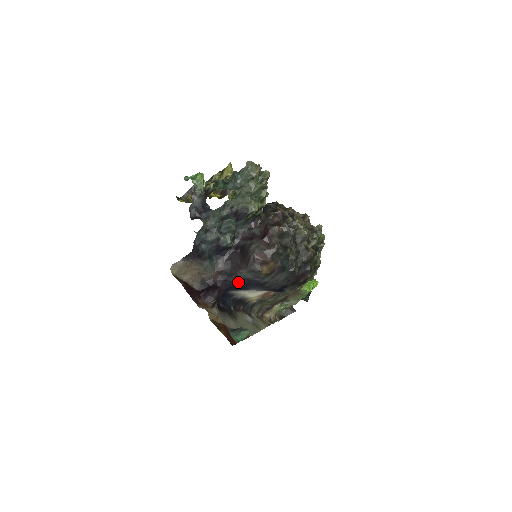
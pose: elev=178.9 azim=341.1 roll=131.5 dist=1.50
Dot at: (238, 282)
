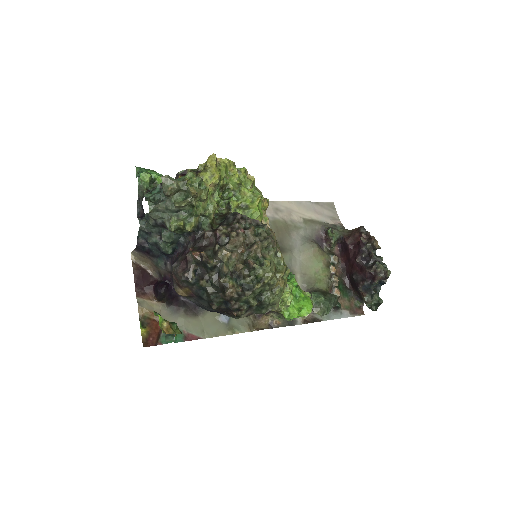
Dot at: occluded
